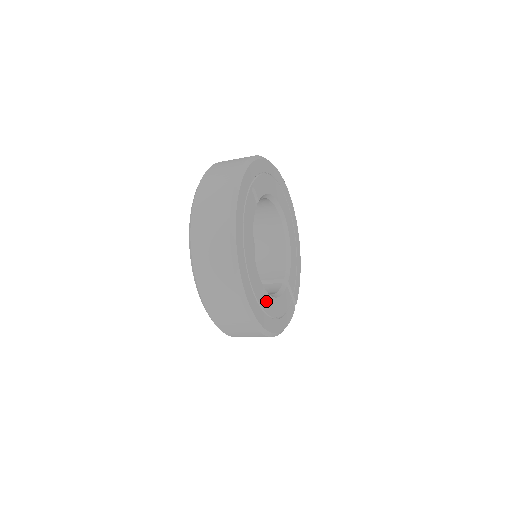
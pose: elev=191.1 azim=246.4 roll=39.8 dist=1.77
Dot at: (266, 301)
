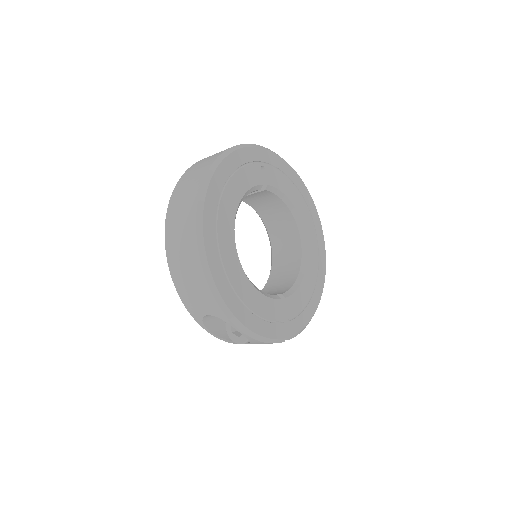
Dot at: (235, 270)
